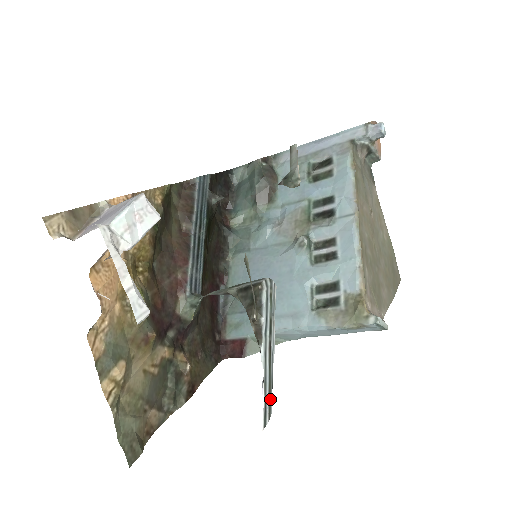
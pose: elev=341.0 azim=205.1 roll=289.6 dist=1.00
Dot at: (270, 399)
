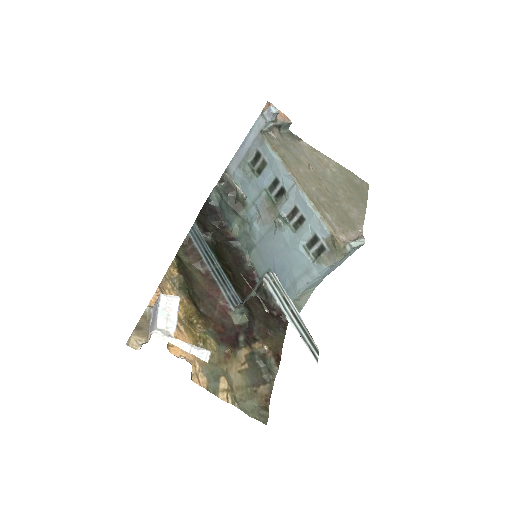
Dot at: (312, 343)
